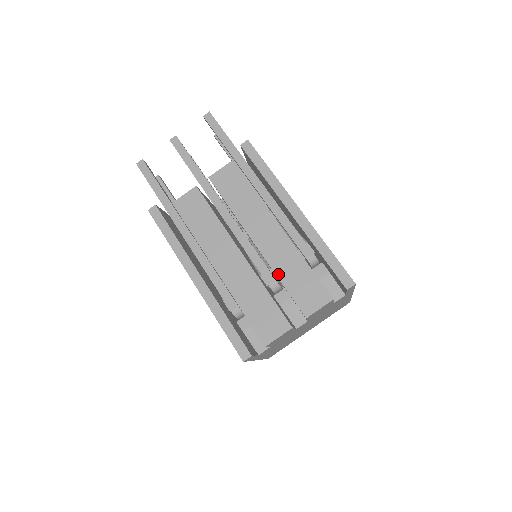
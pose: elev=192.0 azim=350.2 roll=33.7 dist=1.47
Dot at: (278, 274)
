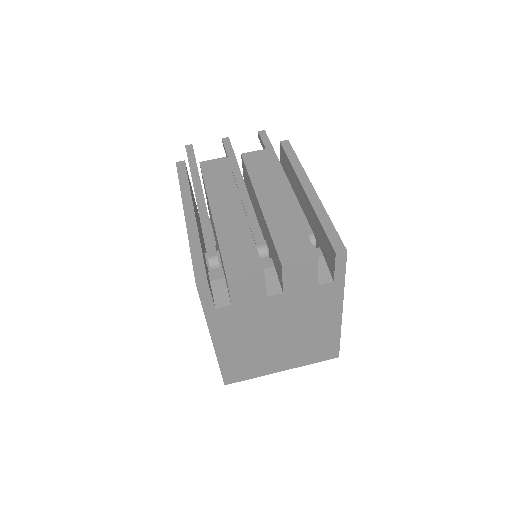
Dot at: (270, 226)
